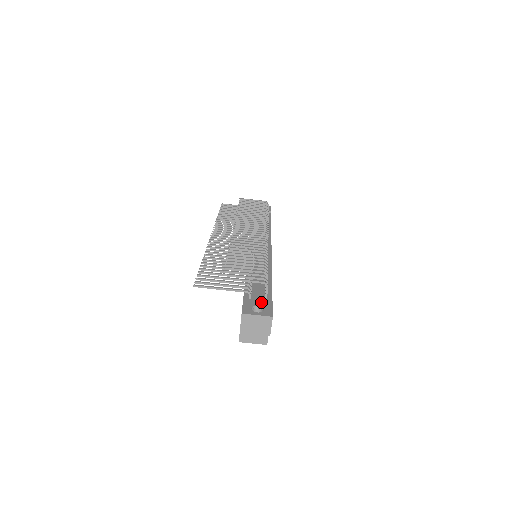
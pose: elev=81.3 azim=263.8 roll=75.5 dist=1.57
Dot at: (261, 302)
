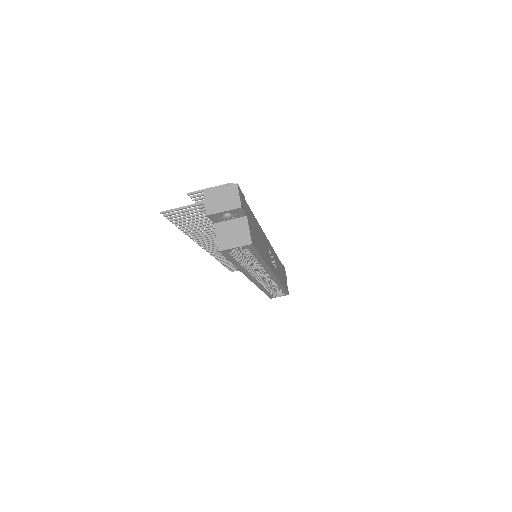
Dot at: occluded
